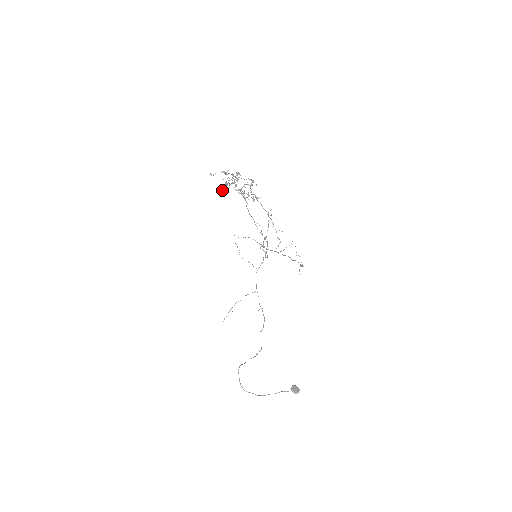
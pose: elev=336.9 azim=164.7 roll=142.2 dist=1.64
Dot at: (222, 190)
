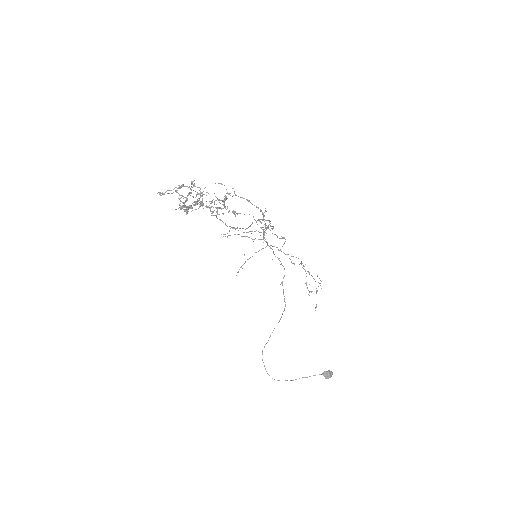
Dot at: (183, 206)
